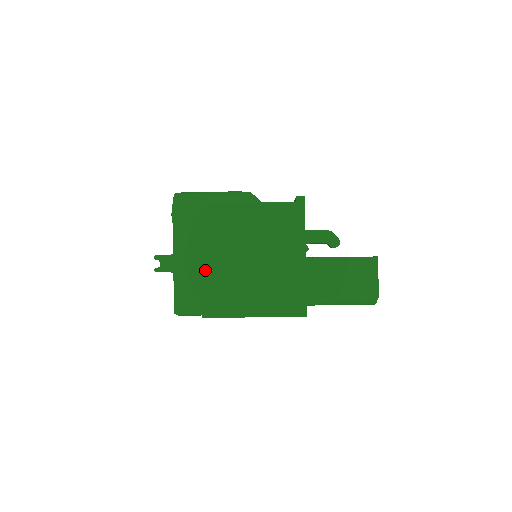
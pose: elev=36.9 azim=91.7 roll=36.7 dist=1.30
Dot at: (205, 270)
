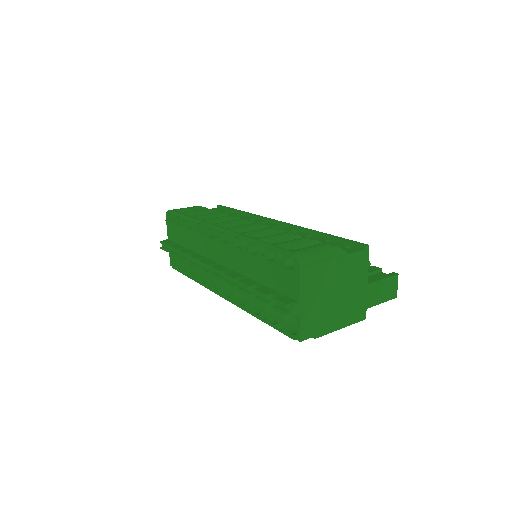
Dot at: (318, 307)
